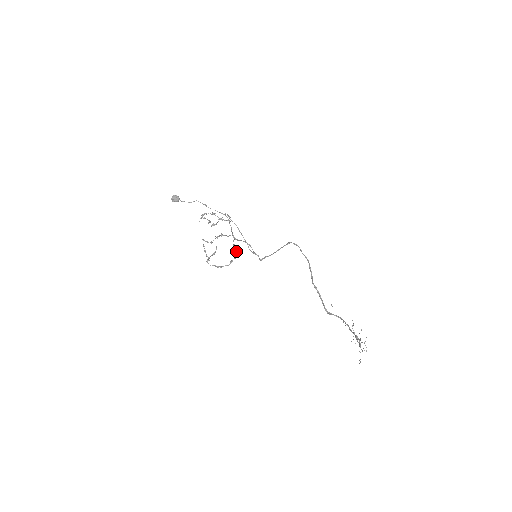
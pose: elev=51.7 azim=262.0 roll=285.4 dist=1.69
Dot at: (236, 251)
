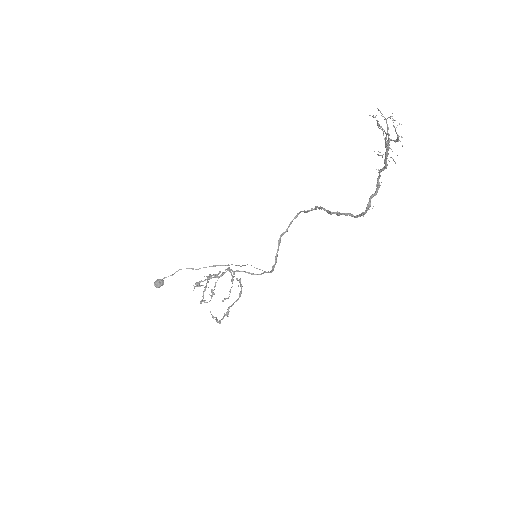
Dot at: (239, 279)
